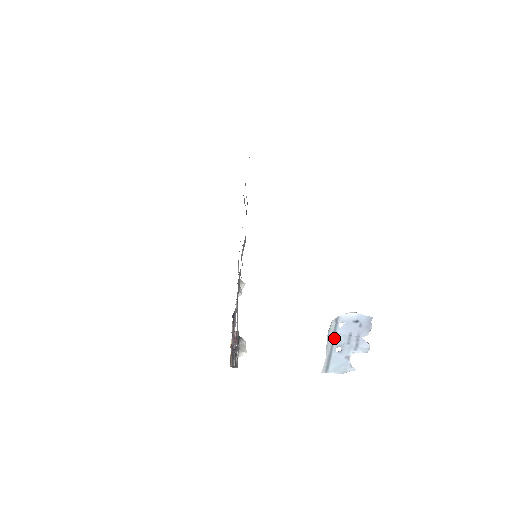
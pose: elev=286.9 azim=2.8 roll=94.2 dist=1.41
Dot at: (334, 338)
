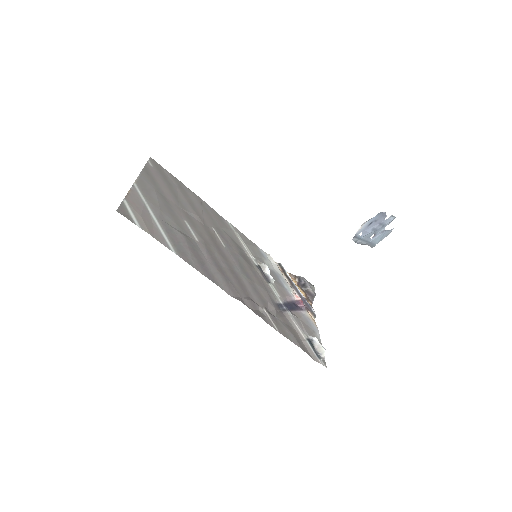
Dot at: (363, 240)
